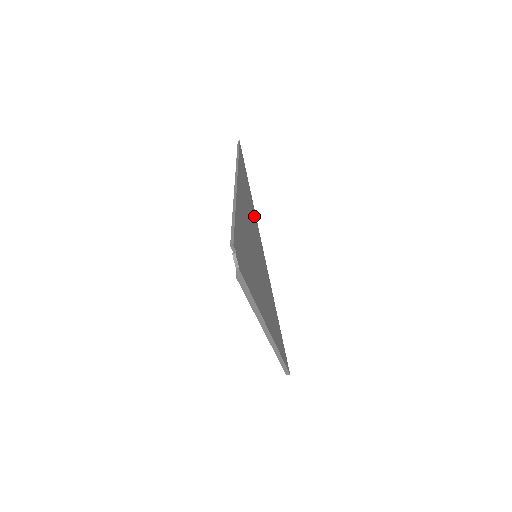
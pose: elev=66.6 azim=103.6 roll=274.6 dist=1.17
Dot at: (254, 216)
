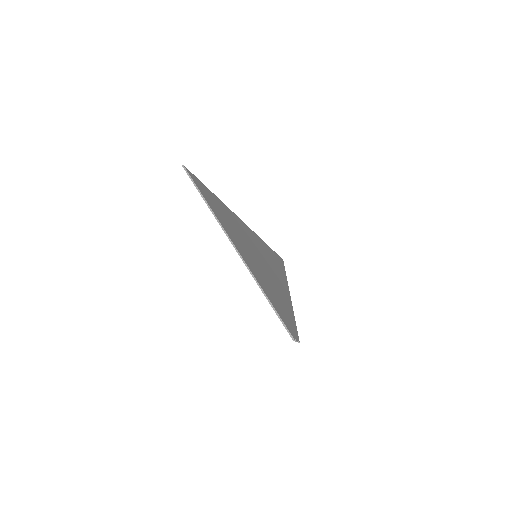
Dot at: (227, 213)
